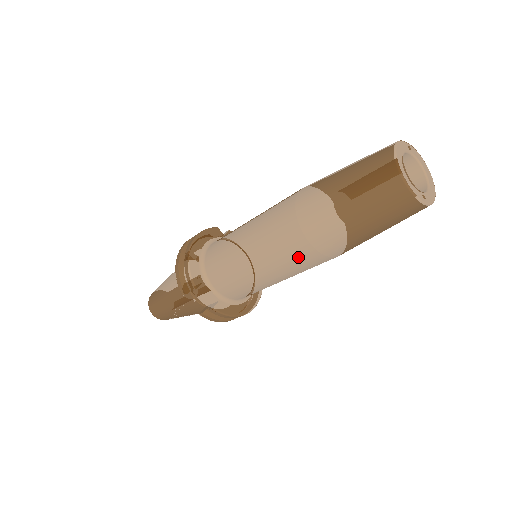
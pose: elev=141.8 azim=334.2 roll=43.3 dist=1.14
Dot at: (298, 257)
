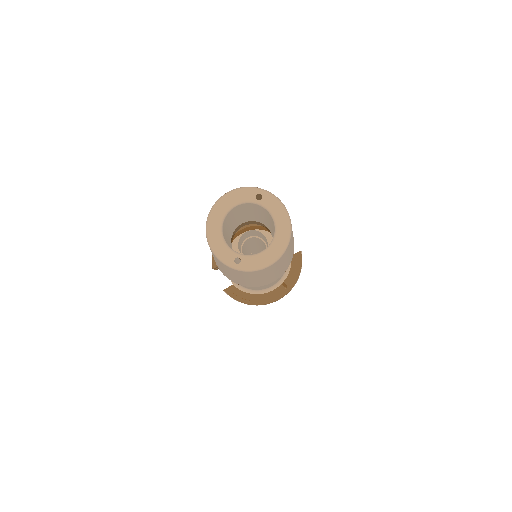
Dot at: occluded
